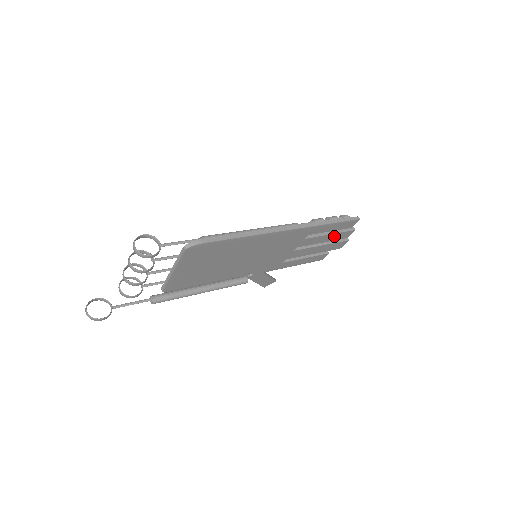
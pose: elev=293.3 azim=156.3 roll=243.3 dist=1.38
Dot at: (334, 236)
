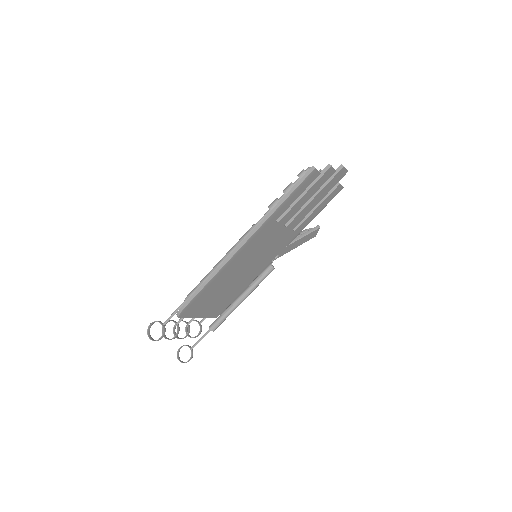
Dot at: (313, 189)
